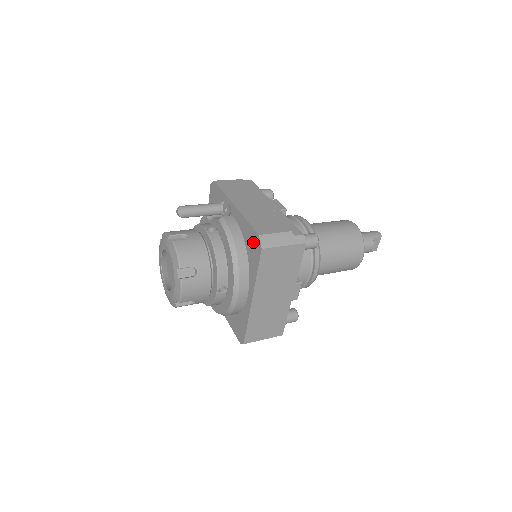
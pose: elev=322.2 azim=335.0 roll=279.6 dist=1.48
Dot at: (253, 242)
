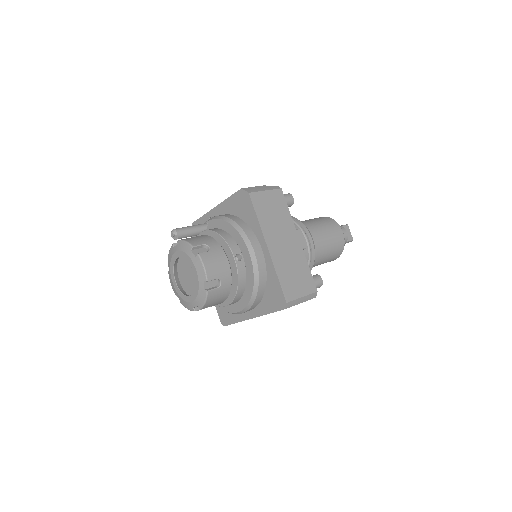
Dot at: (241, 202)
